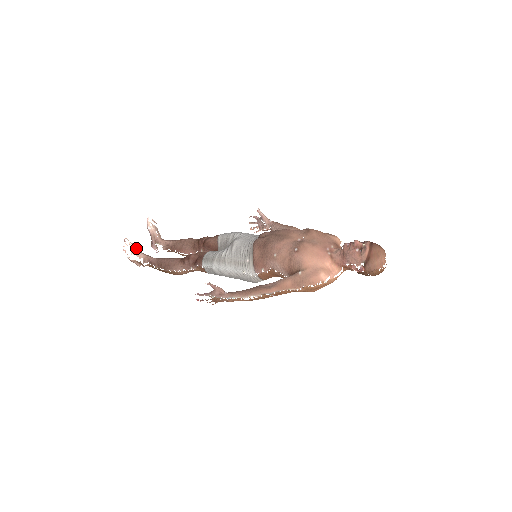
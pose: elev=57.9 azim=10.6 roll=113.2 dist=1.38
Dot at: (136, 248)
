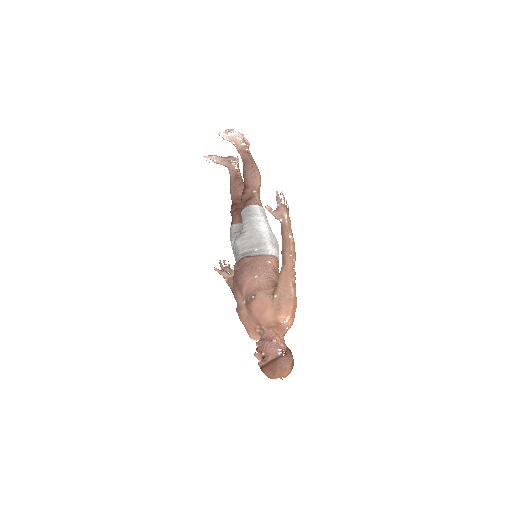
Dot at: (218, 160)
